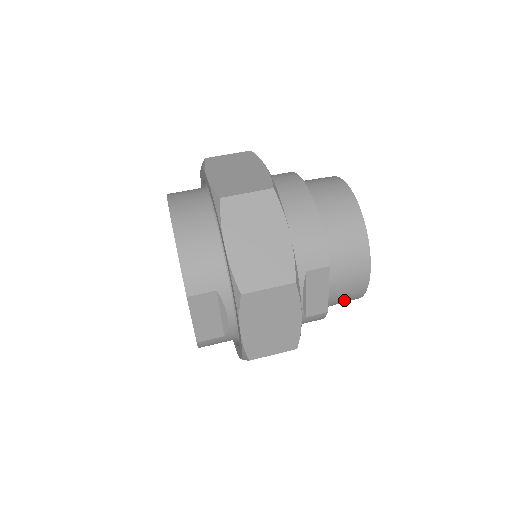
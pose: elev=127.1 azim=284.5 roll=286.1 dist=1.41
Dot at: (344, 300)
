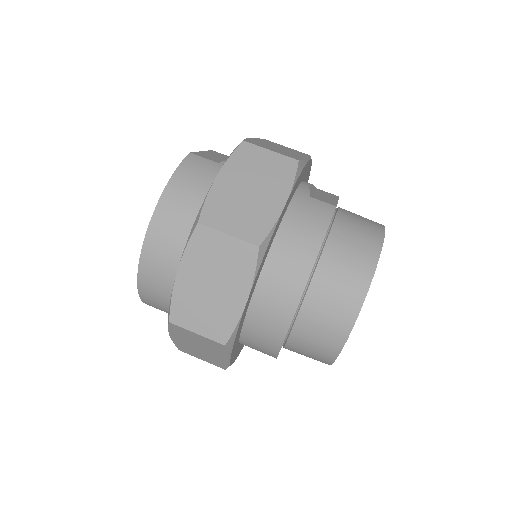
Dot at: occluded
